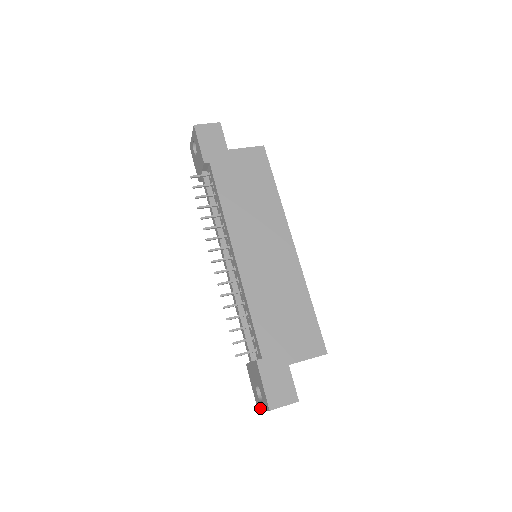
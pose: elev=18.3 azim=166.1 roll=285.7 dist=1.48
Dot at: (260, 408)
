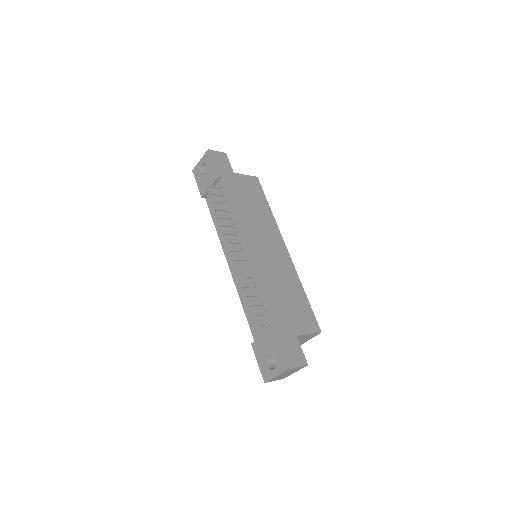
Dot at: (270, 377)
